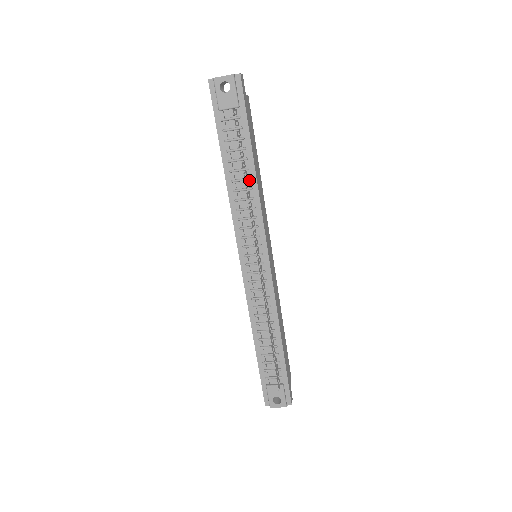
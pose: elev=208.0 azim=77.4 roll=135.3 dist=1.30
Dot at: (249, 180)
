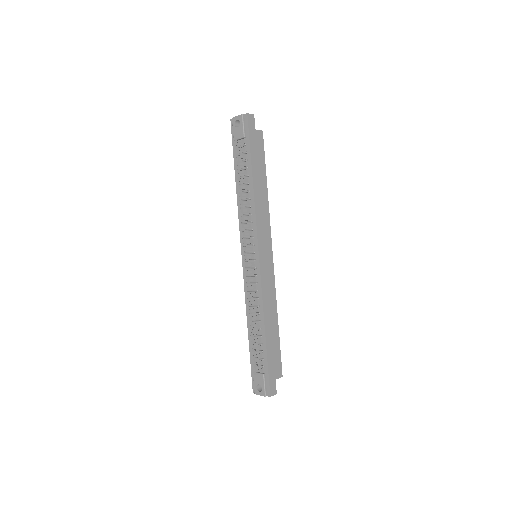
Dot at: (249, 192)
